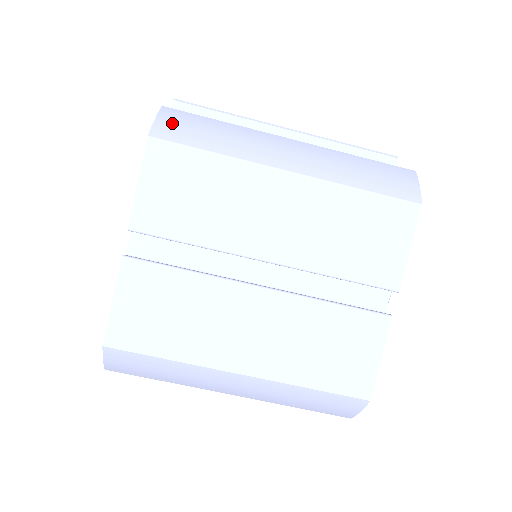
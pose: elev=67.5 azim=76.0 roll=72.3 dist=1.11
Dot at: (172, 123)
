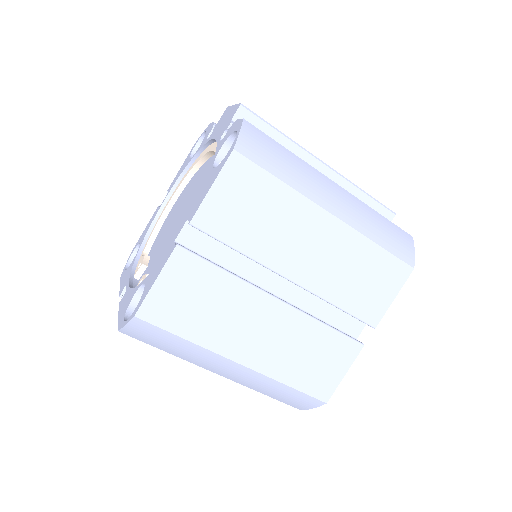
Dot at: (252, 141)
